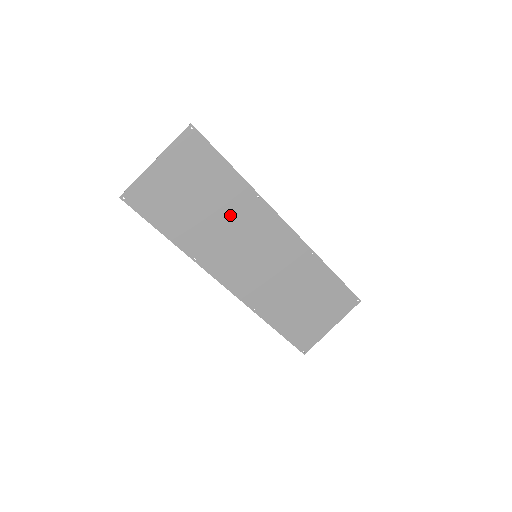
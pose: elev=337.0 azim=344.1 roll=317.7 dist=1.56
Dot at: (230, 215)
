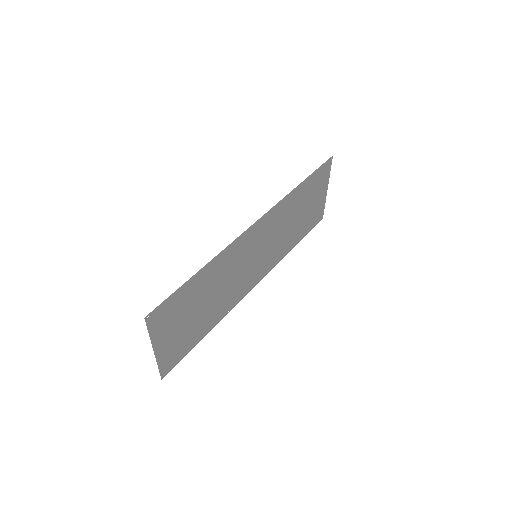
Dot at: (222, 279)
